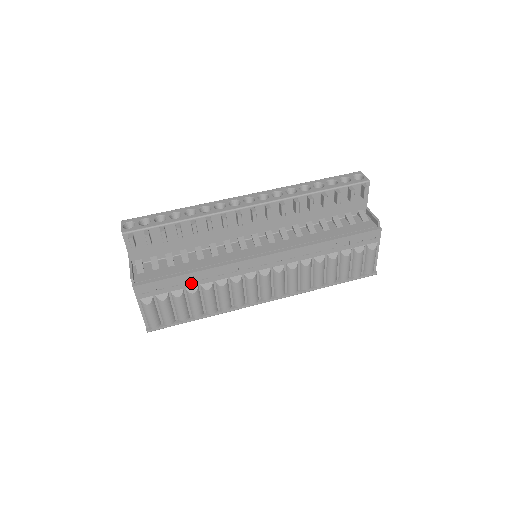
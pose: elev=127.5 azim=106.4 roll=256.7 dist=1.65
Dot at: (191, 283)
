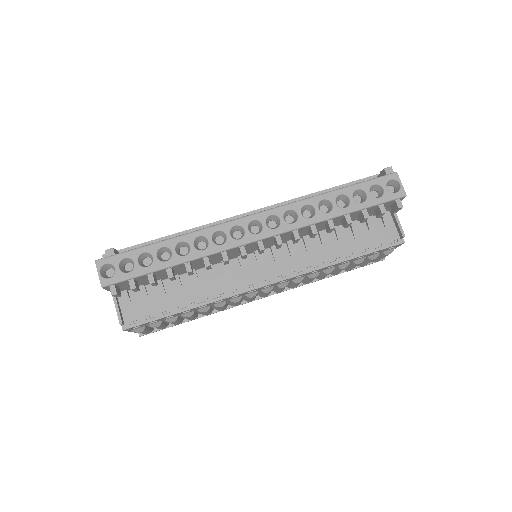
Dot at: (187, 312)
